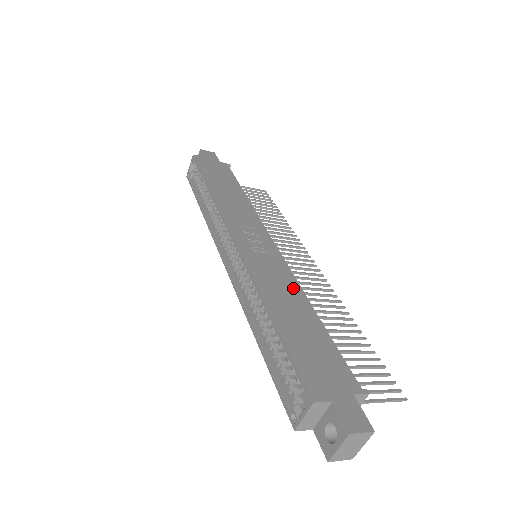
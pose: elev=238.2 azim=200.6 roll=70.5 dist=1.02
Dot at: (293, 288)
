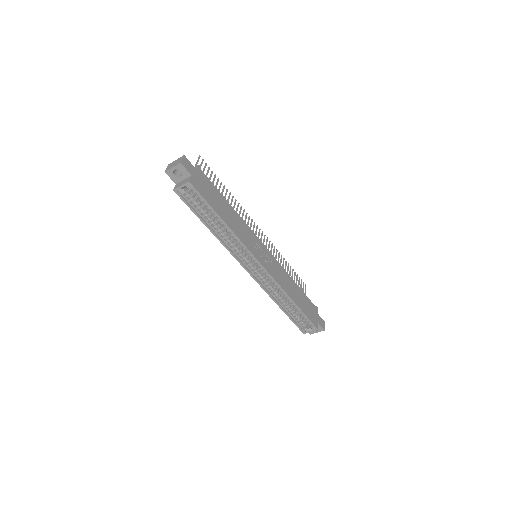
Dot at: (287, 276)
